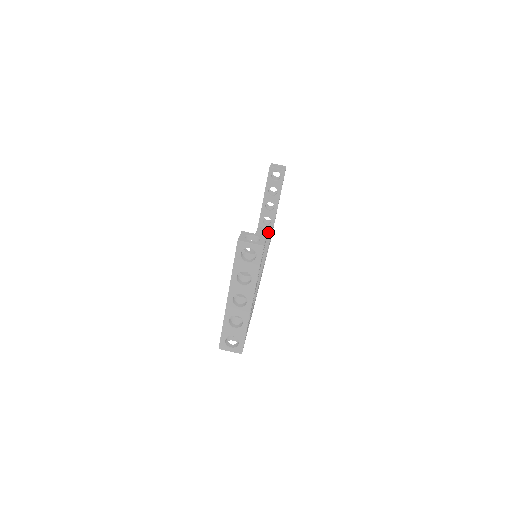
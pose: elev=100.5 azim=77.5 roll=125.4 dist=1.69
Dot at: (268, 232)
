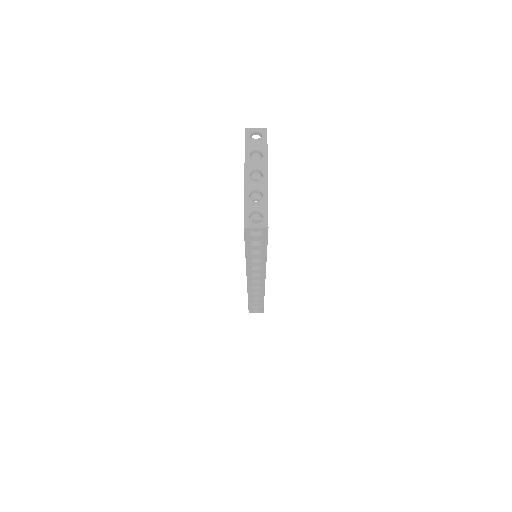
Dot at: occluded
